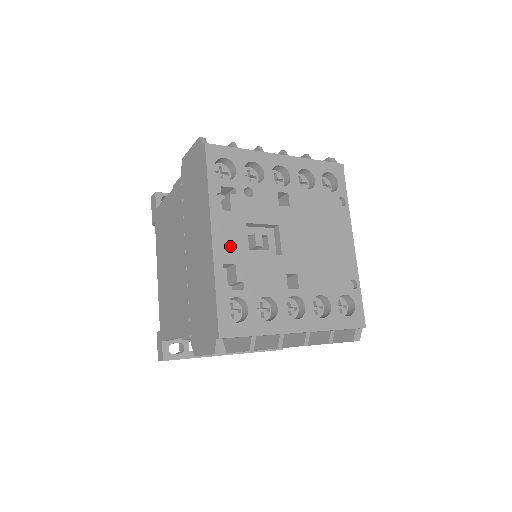
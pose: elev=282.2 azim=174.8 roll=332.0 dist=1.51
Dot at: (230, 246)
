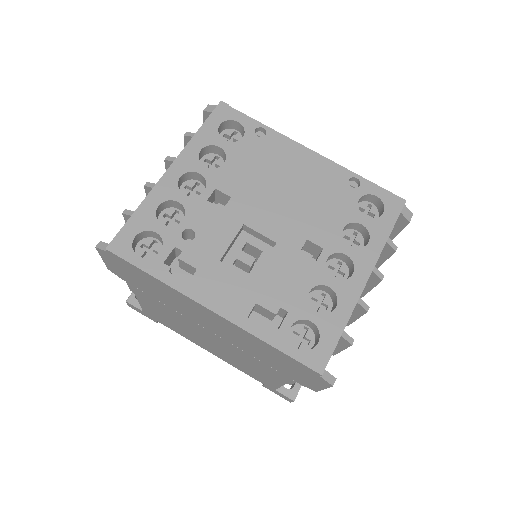
Dot at: (234, 297)
